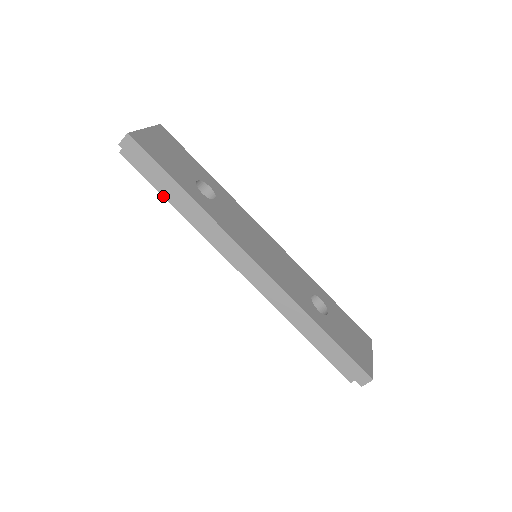
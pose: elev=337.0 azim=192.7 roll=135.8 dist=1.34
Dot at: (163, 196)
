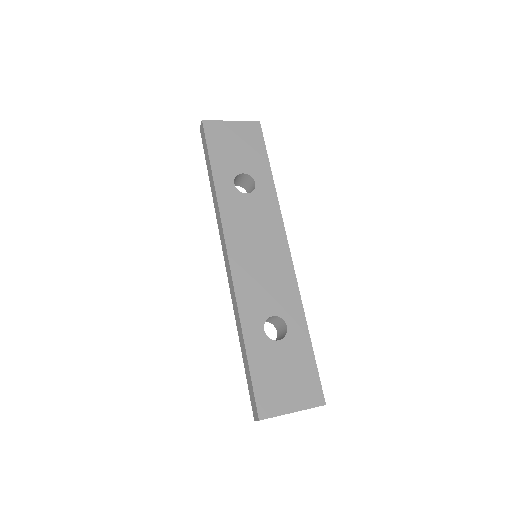
Dot at: occluded
